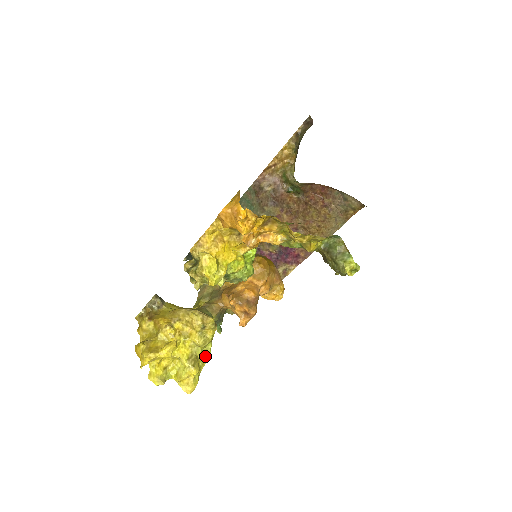
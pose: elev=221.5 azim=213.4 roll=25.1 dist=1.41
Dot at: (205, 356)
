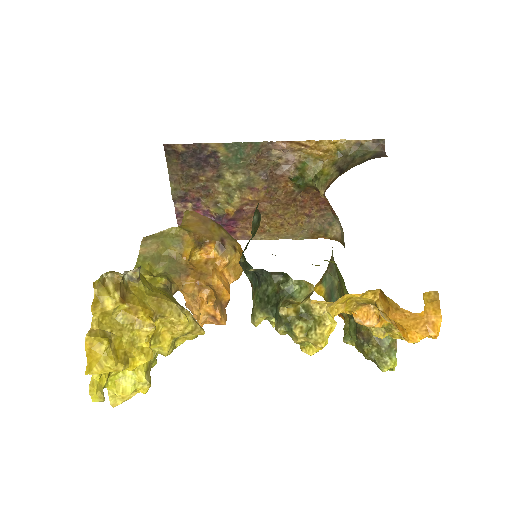
Dot at: (153, 362)
